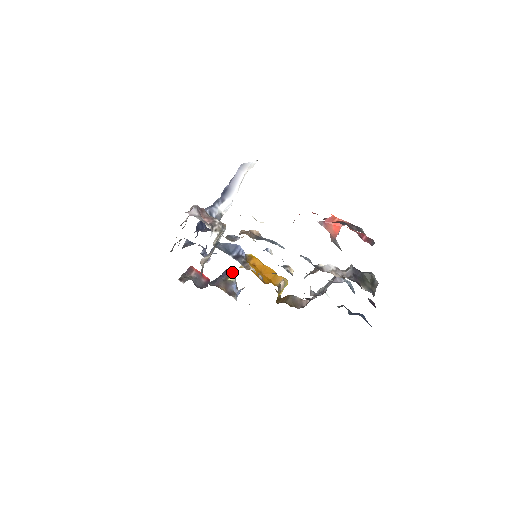
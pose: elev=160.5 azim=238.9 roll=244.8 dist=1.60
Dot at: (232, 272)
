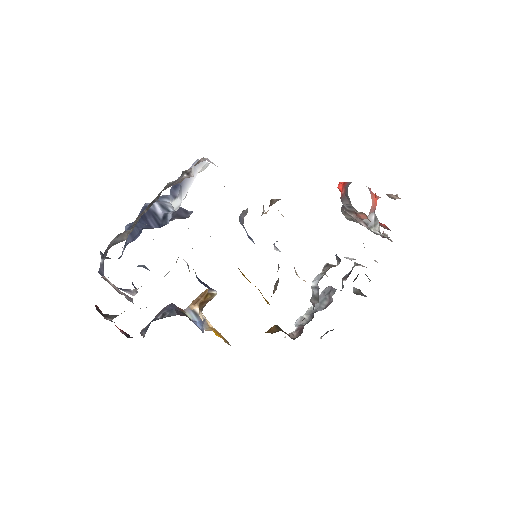
Dot at: (180, 308)
